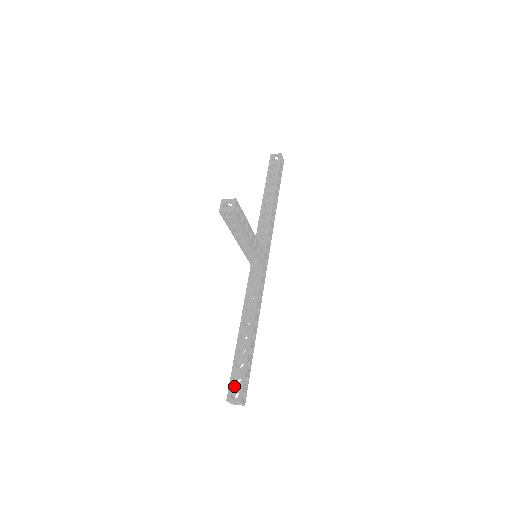
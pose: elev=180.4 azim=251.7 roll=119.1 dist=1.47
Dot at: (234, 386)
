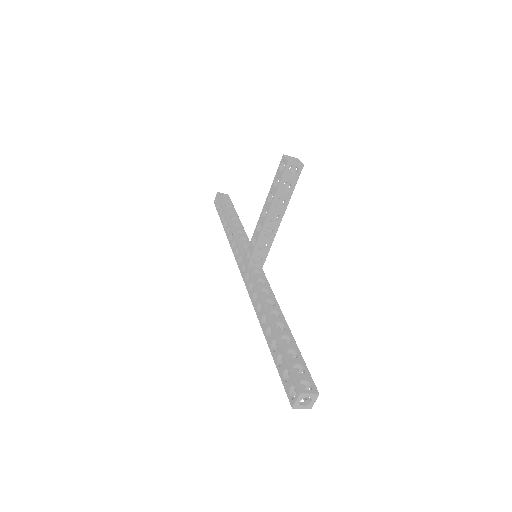
Dot at: (300, 376)
